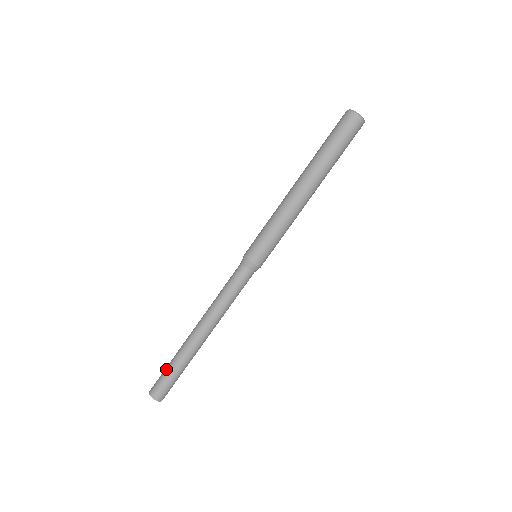
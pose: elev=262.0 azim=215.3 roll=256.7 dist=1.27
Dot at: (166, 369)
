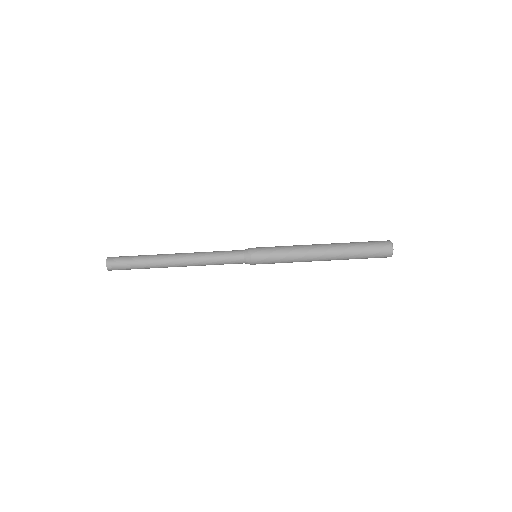
Dot at: (133, 257)
